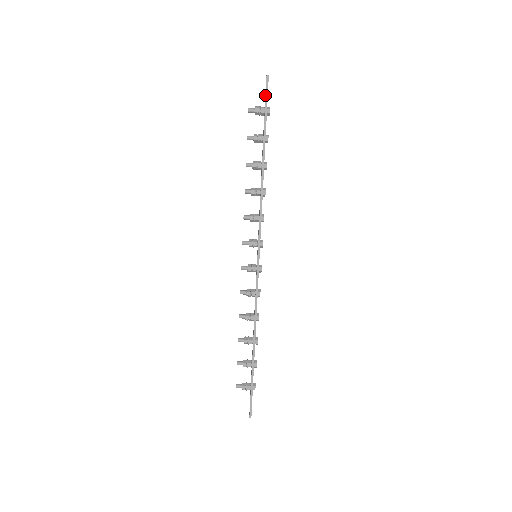
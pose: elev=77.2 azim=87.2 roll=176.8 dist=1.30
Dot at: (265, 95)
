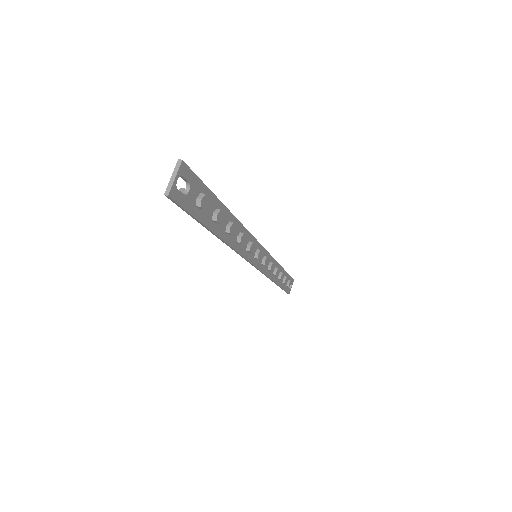
Dot at: occluded
